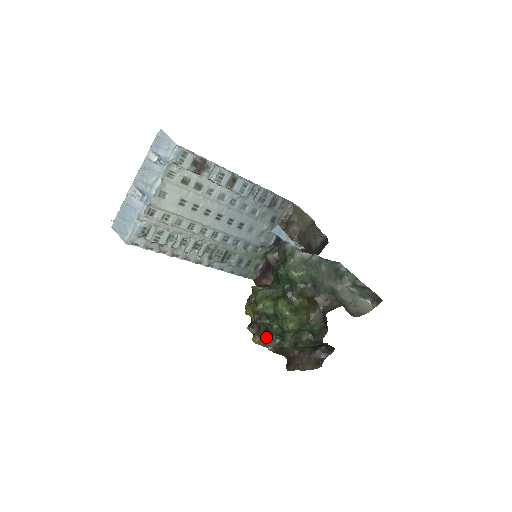
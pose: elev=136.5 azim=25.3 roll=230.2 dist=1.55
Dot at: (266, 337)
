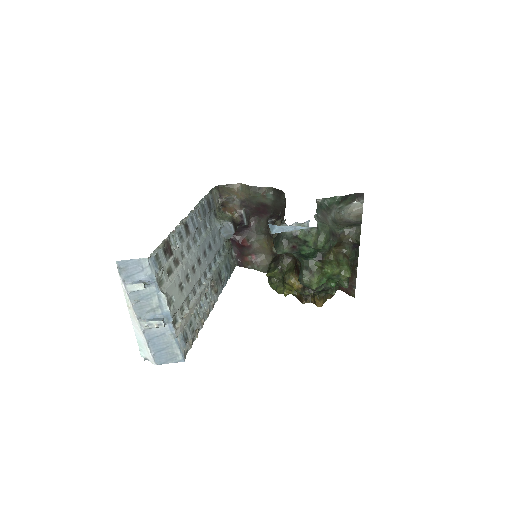
Dot at: (323, 295)
